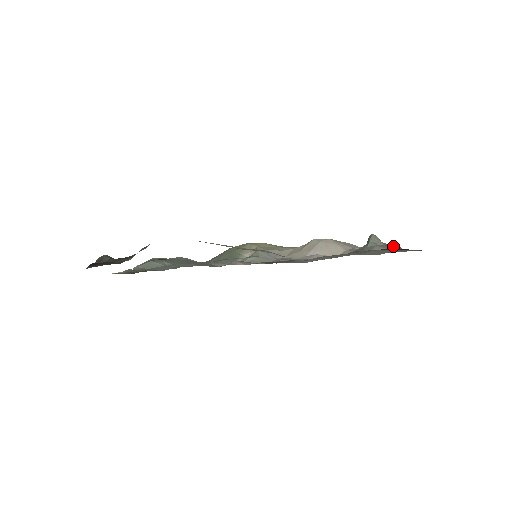
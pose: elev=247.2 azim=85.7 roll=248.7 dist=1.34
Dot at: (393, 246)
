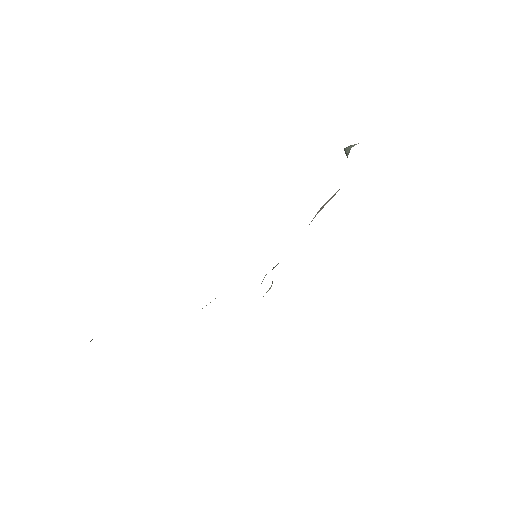
Dot at: occluded
